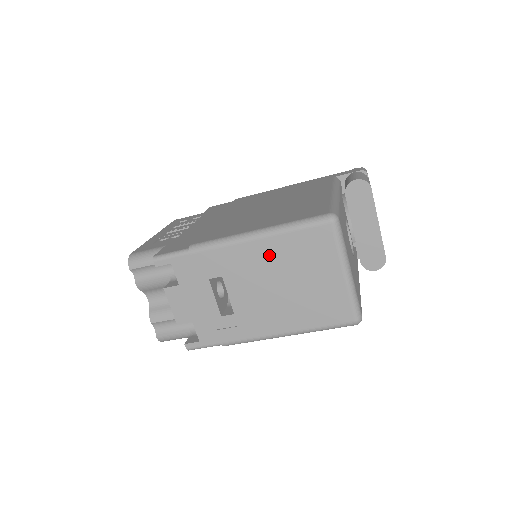
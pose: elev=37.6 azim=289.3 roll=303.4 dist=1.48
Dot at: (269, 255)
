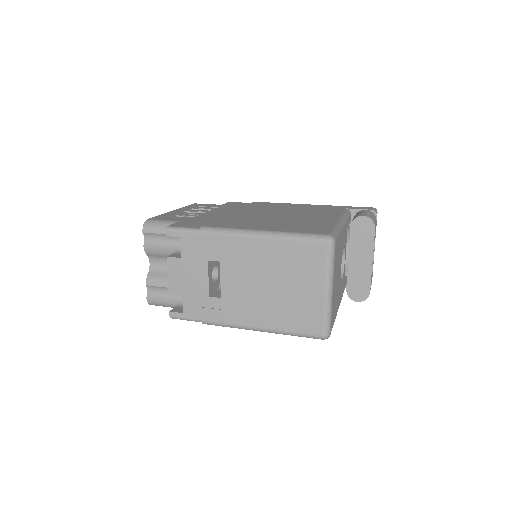
Dot at: (266, 255)
